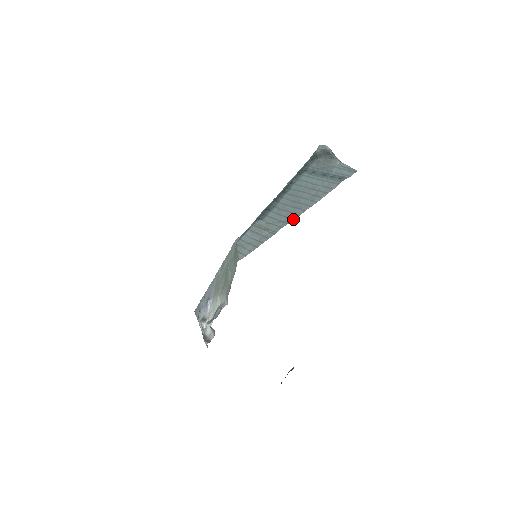
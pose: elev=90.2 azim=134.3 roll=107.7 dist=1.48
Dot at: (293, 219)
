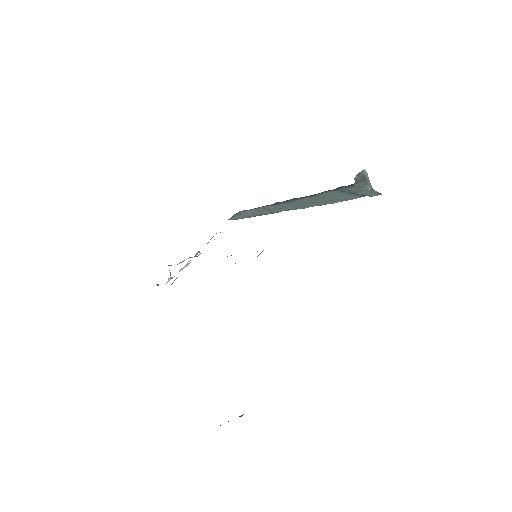
Dot at: (298, 208)
